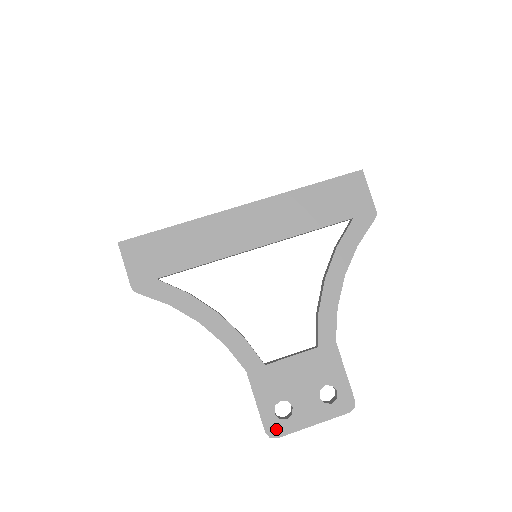
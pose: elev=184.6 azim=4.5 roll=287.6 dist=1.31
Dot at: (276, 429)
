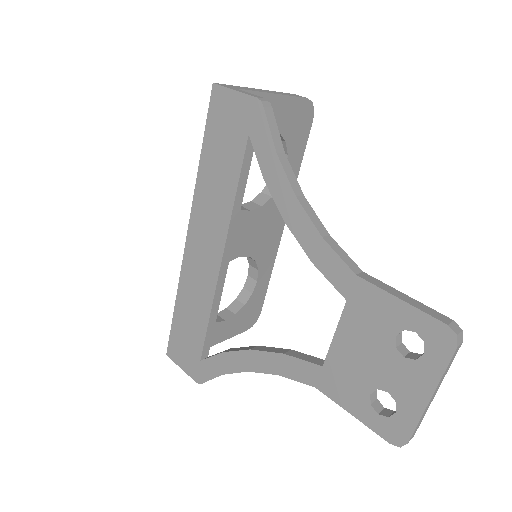
Dot at: (396, 432)
